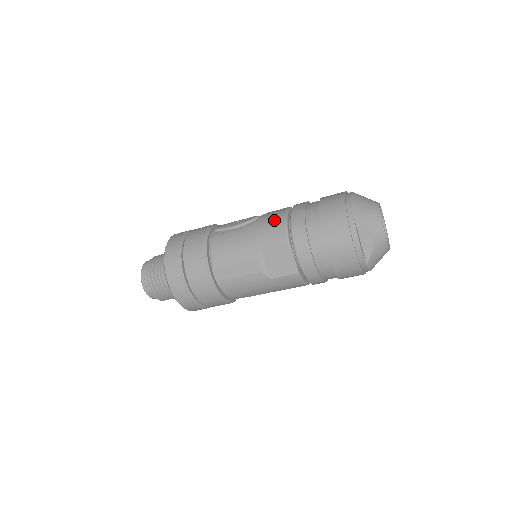
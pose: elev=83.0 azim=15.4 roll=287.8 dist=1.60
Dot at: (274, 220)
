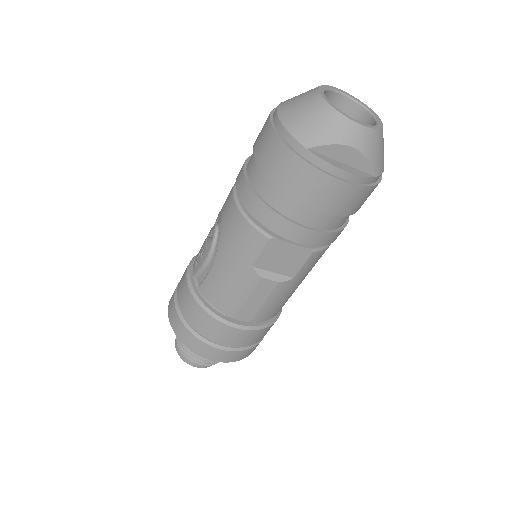
Dot at: (234, 226)
